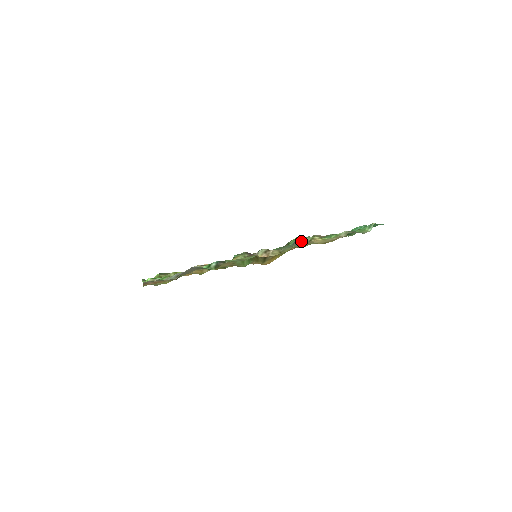
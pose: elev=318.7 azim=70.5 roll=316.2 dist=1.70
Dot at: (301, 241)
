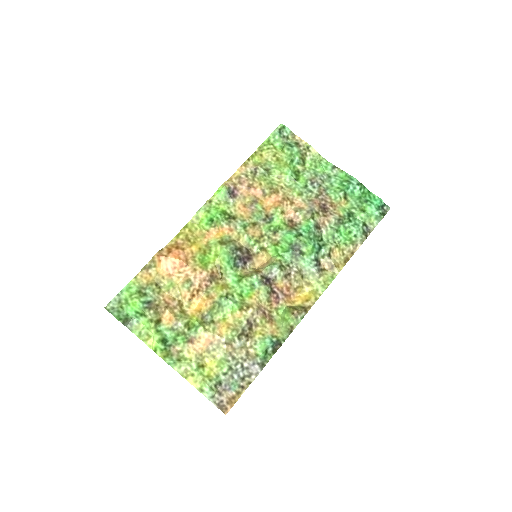
Dot at: (319, 255)
